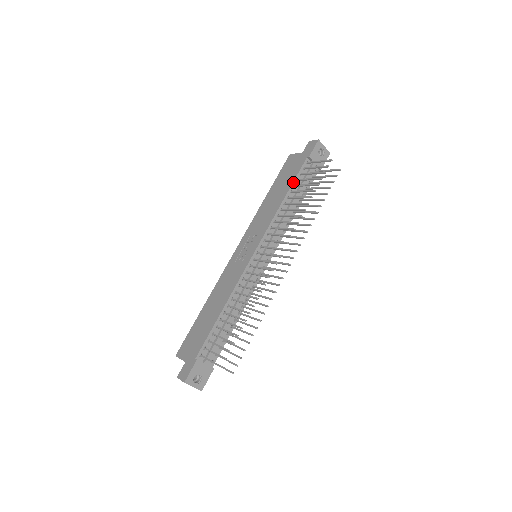
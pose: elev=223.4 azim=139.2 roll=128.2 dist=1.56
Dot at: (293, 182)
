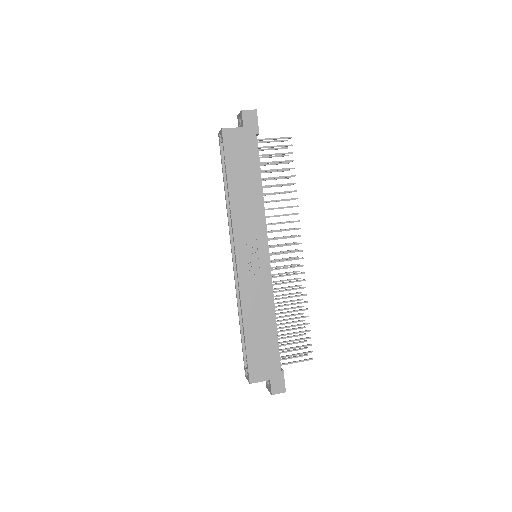
Dot at: (259, 169)
